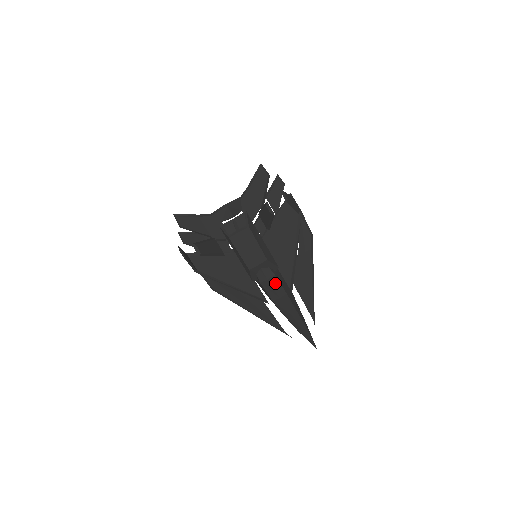
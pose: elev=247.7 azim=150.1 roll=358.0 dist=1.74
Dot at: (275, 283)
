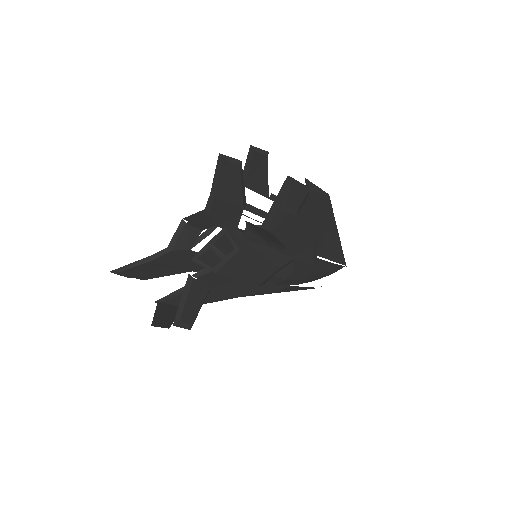
Dot at: (295, 275)
